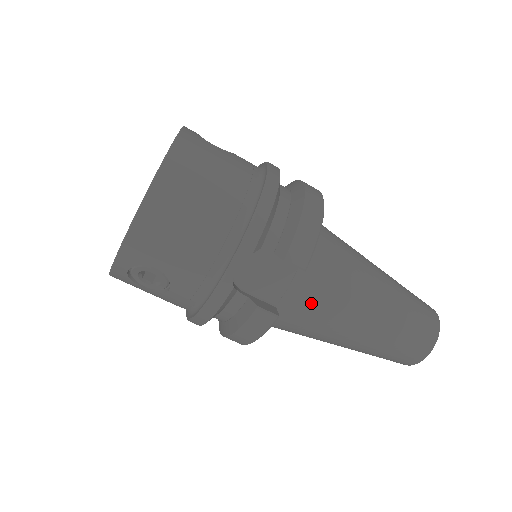
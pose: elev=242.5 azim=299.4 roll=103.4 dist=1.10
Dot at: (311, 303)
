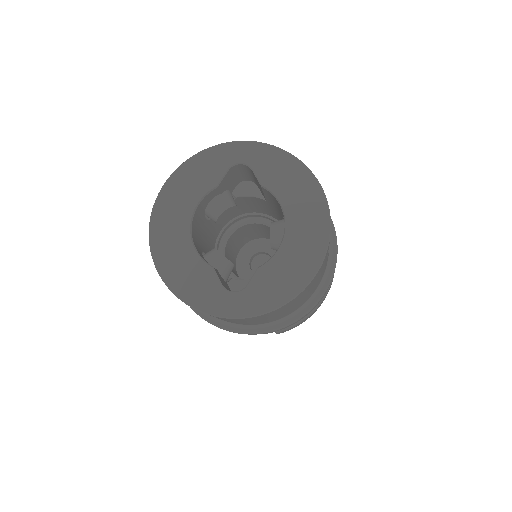
Dot at: occluded
